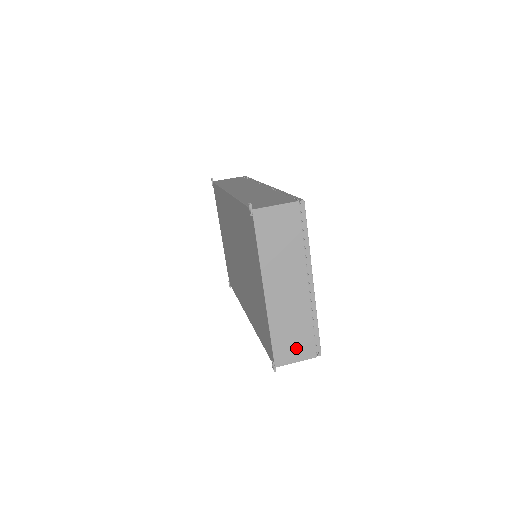
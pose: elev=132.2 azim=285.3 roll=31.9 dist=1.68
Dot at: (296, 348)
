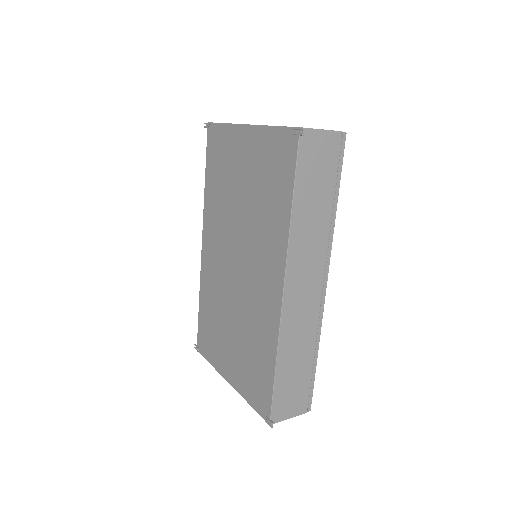
Dot at: occluded
